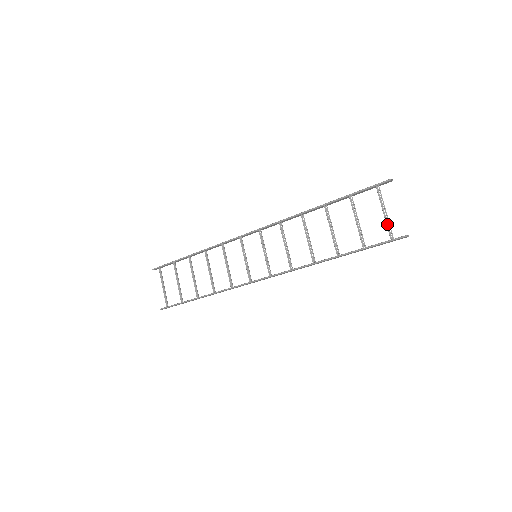
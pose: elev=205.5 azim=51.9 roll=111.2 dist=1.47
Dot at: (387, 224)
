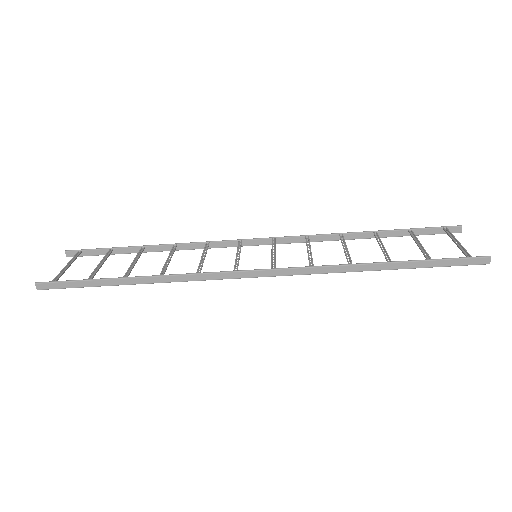
Dot at: (461, 248)
